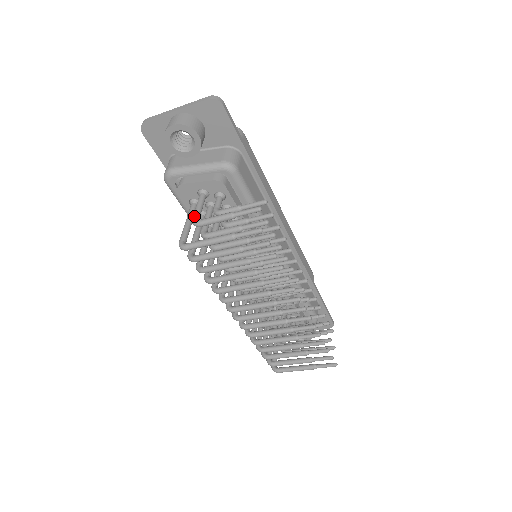
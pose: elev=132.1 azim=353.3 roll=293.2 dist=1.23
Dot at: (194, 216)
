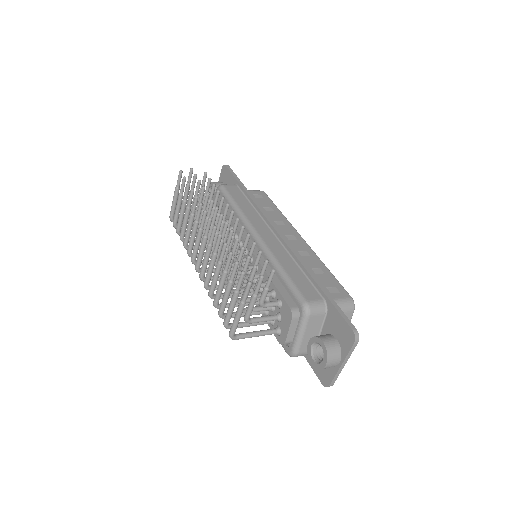
Dot at: occluded
